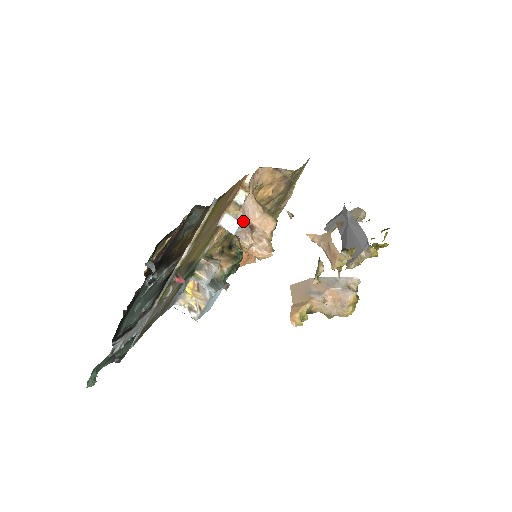
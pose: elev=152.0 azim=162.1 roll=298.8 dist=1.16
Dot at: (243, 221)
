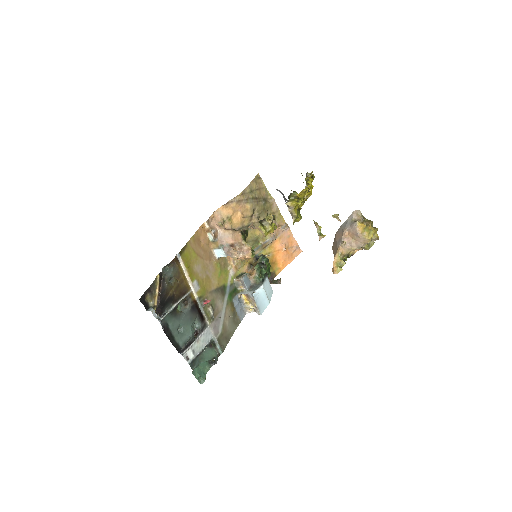
Dot at: (224, 246)
